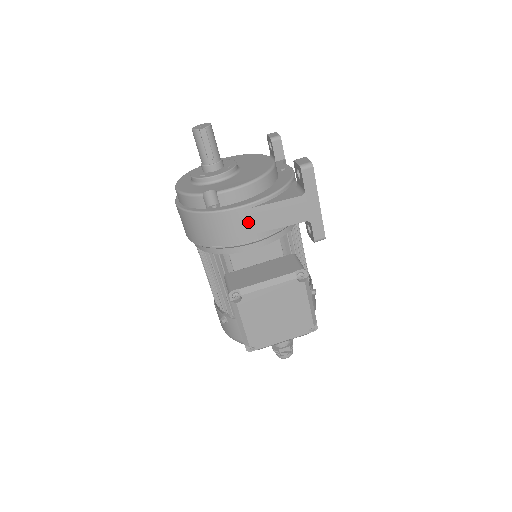
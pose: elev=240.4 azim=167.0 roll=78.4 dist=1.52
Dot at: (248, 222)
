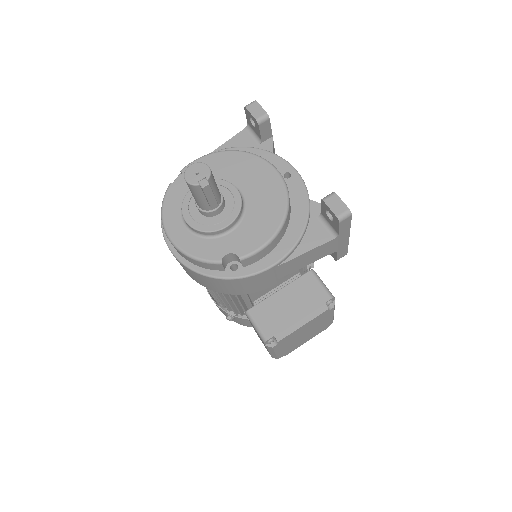
Dot at: (275, 274)
